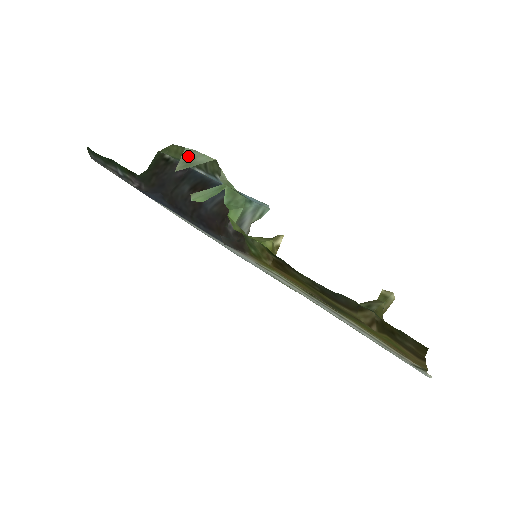
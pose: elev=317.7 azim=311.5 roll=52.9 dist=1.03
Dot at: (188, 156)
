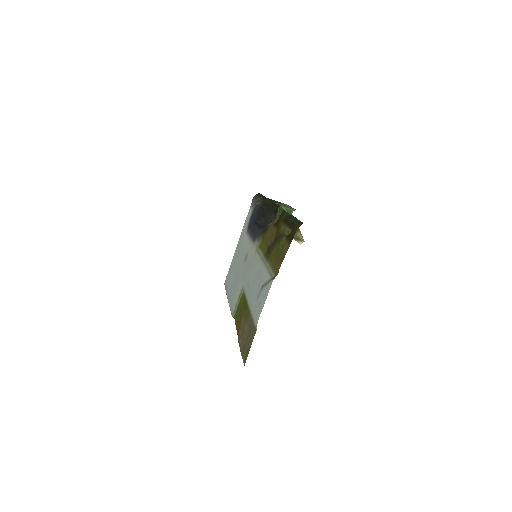
Dot at: (289, 206)
